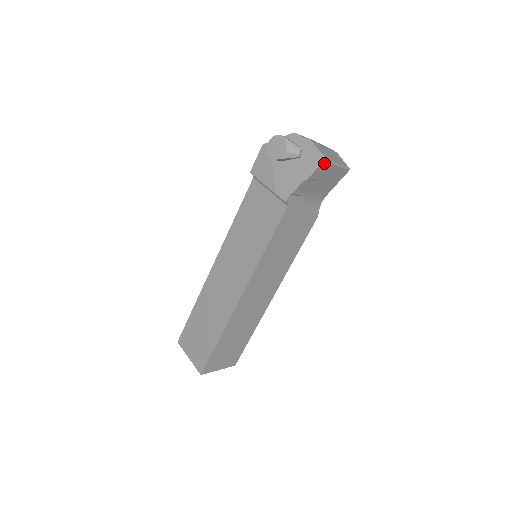
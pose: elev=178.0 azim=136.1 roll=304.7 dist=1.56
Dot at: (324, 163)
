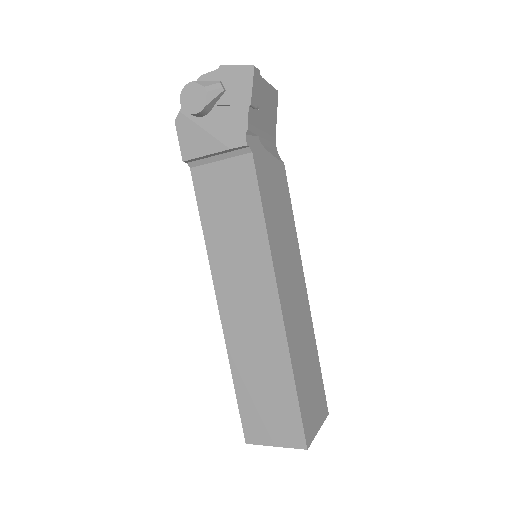
Dot at: (255, 73)
